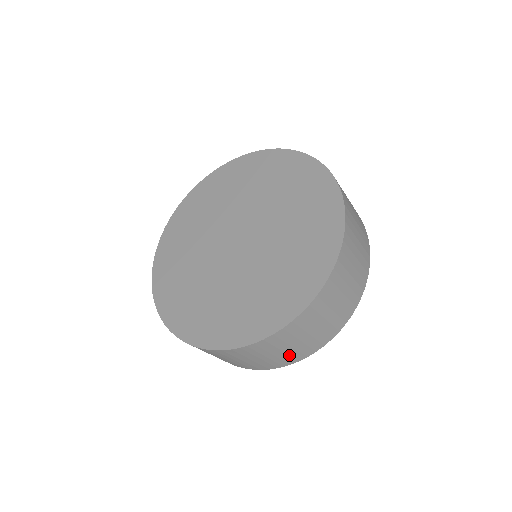
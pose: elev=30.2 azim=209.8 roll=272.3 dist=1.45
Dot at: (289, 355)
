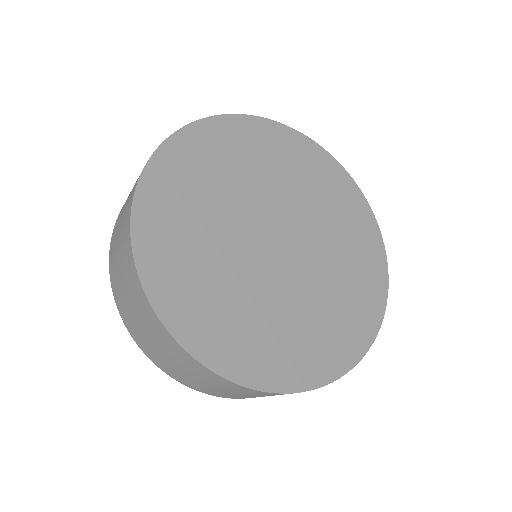
Dot at: (230, 395)
